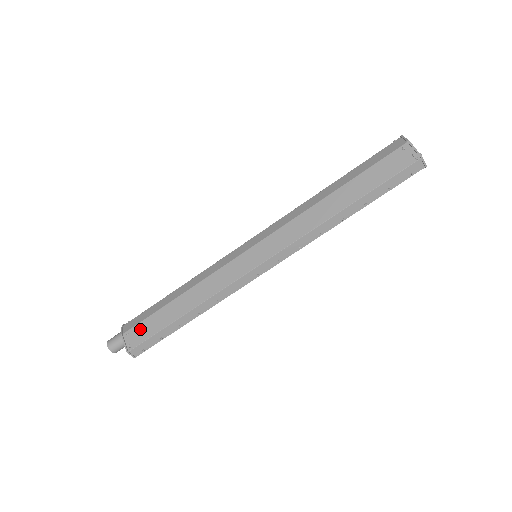
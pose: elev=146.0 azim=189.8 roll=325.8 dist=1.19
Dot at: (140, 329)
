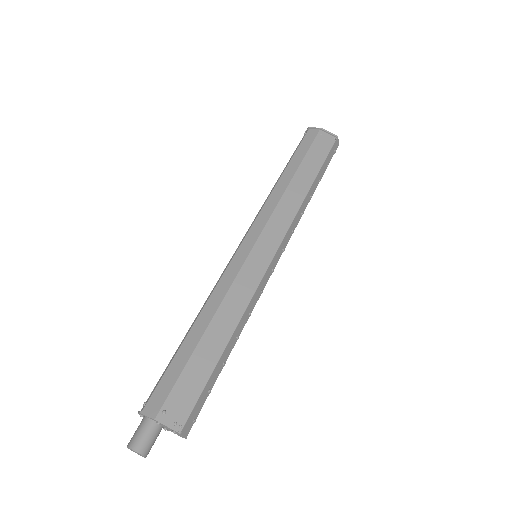
Dot at: (179, 395)
